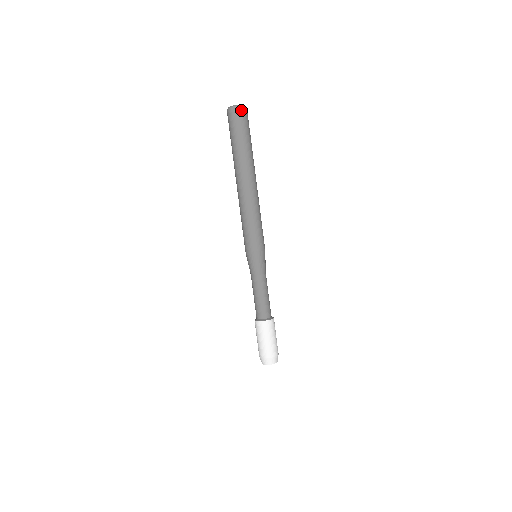
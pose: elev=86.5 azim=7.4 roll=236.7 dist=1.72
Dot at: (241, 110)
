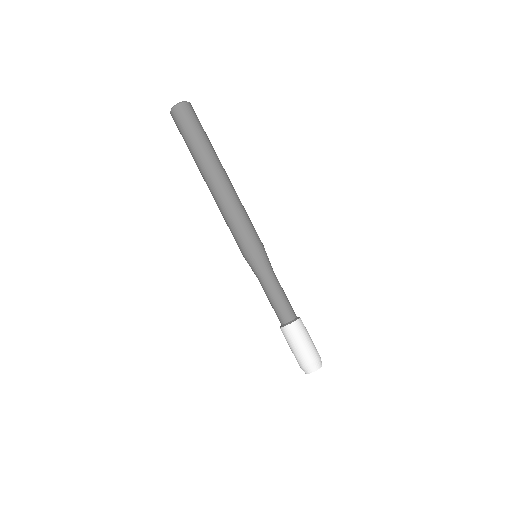
Dot at: (189, 106)
